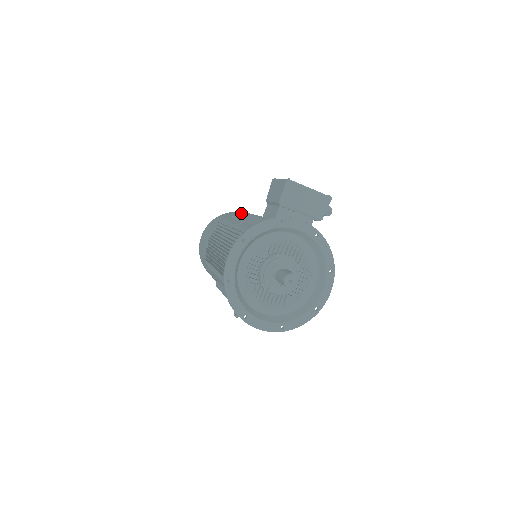
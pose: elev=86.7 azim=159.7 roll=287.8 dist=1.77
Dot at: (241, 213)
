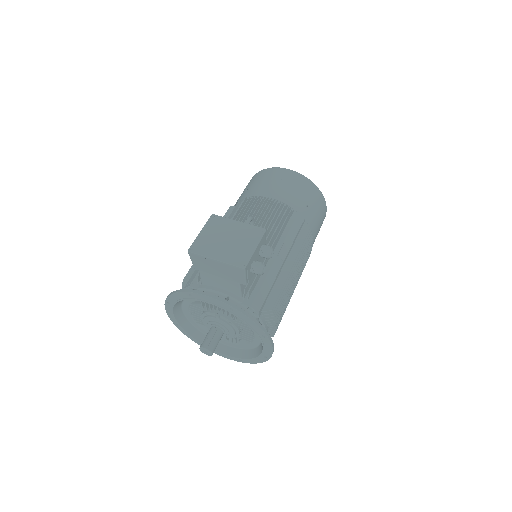
Dot at: (241, 204)
